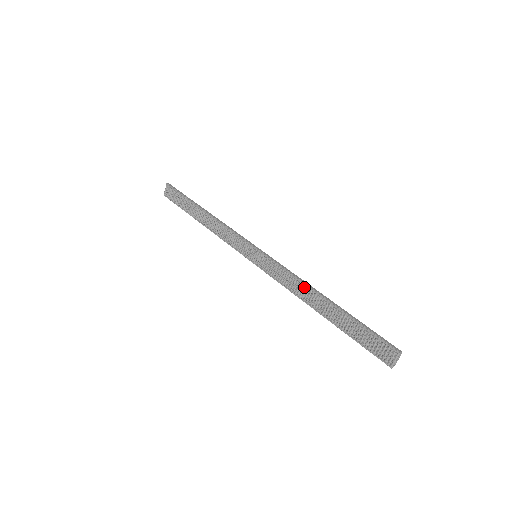
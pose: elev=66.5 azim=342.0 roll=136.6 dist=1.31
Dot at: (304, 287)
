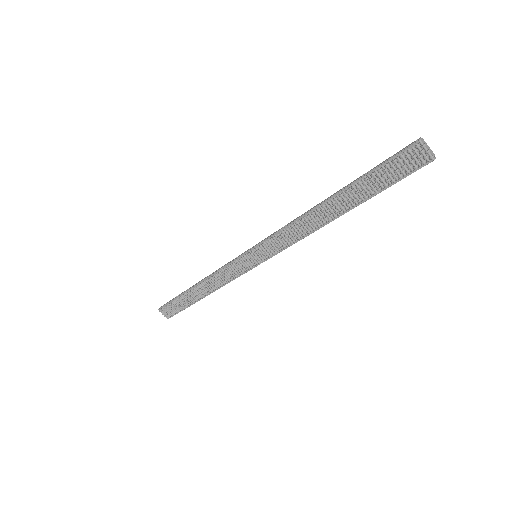
Dot at: (305, 219)
